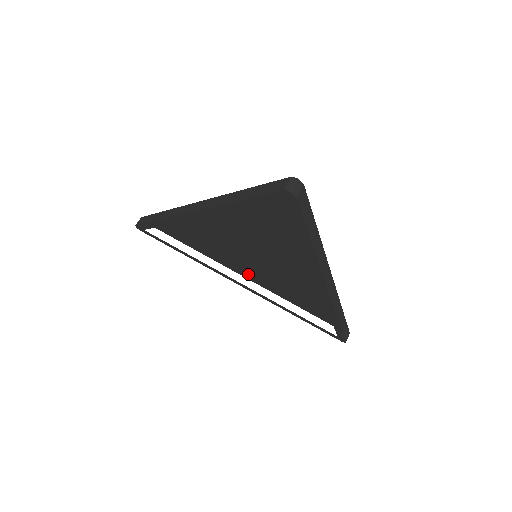
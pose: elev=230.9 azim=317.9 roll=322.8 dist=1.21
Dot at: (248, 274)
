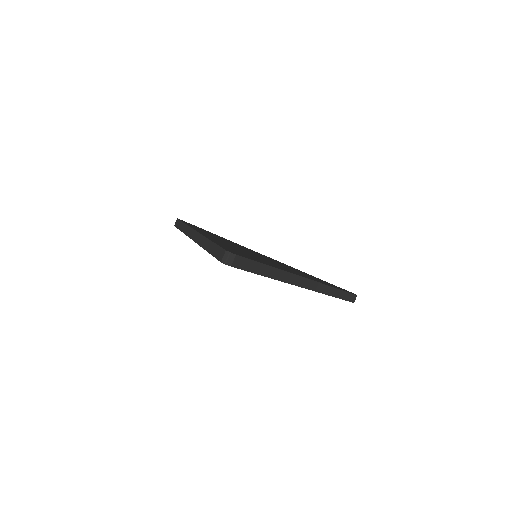
Dot at: occluded
